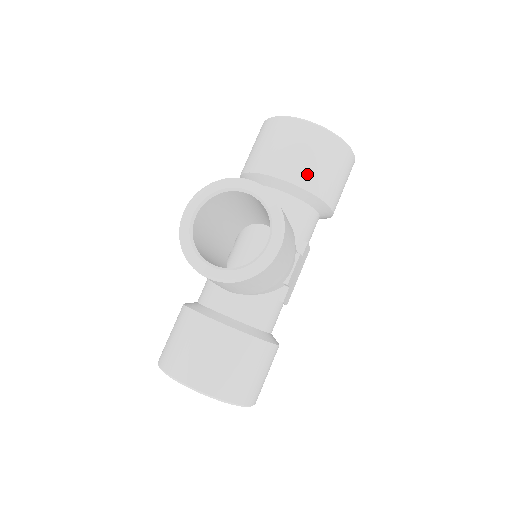
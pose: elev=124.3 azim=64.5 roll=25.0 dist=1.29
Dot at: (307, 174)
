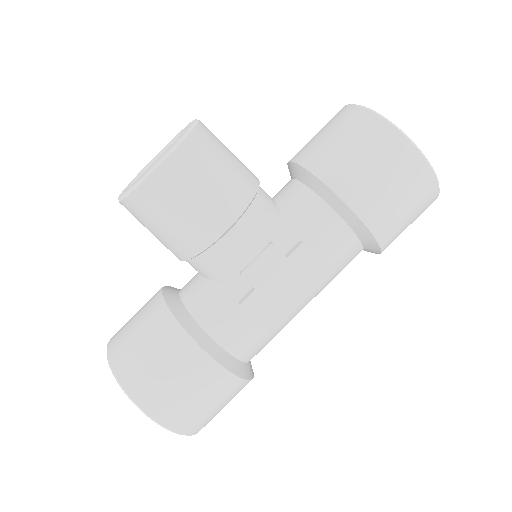
Dot at: (319, 154)
